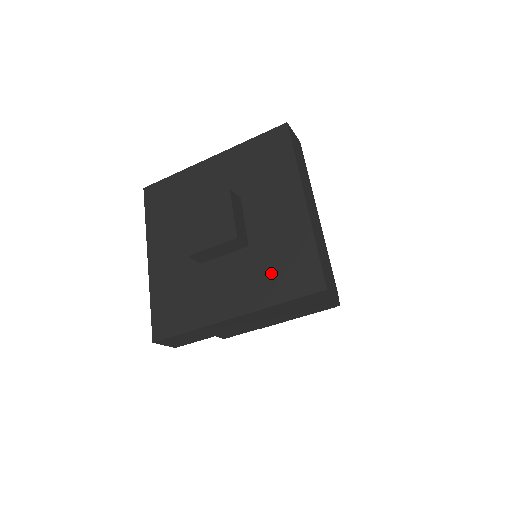
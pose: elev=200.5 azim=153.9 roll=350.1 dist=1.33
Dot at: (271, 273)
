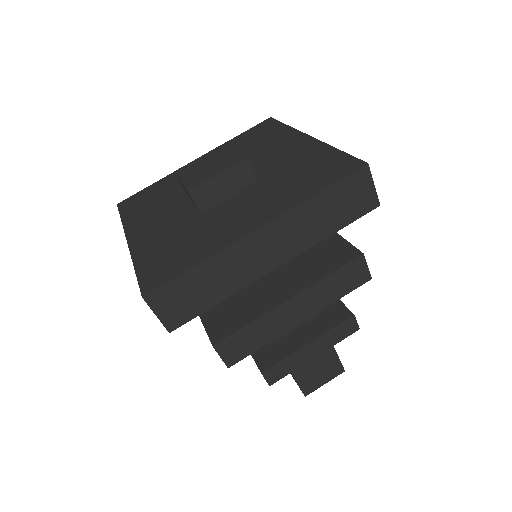
Dot at: (294, 183)
